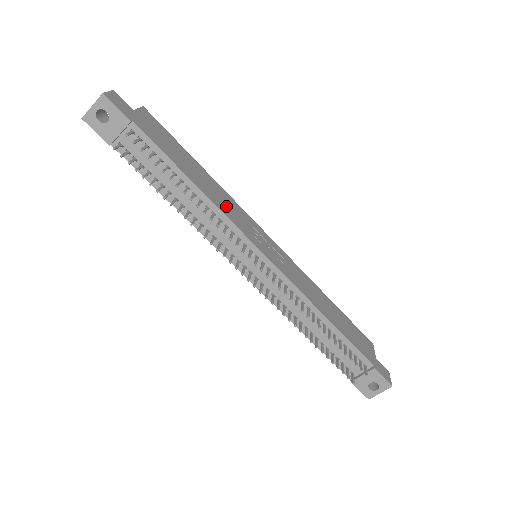
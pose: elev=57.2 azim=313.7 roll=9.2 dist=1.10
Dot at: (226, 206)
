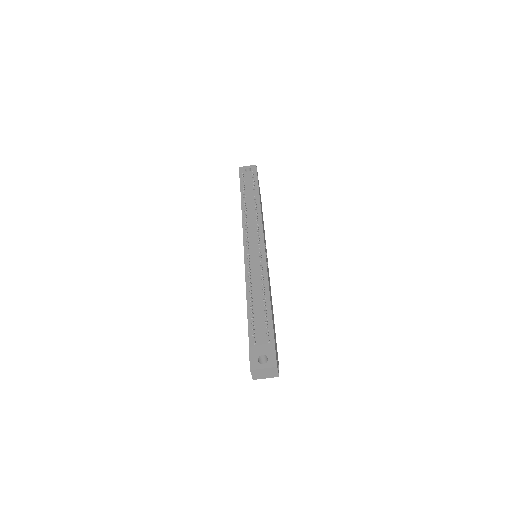
Dot at: (263, 227)
